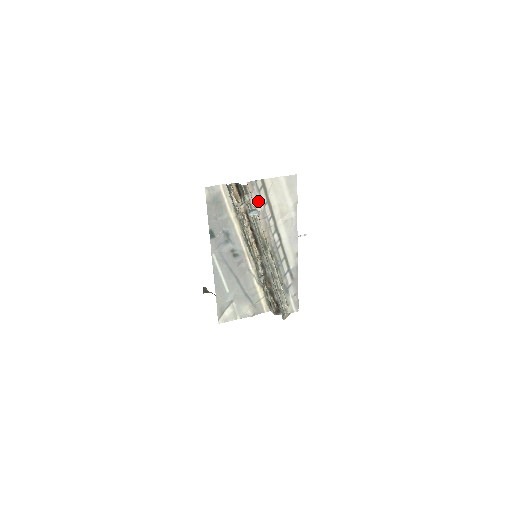
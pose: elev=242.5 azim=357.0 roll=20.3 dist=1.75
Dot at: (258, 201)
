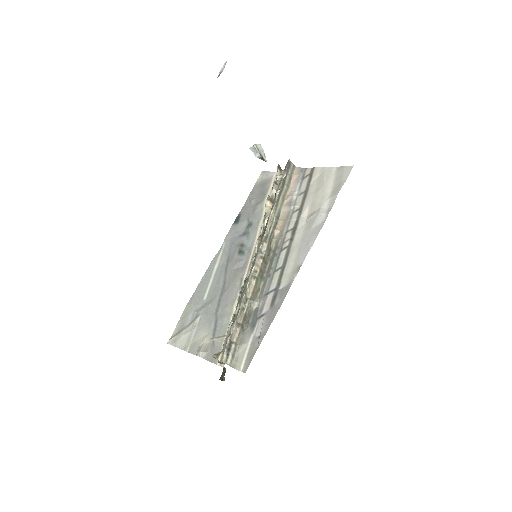
Dot at: (296, 188)
